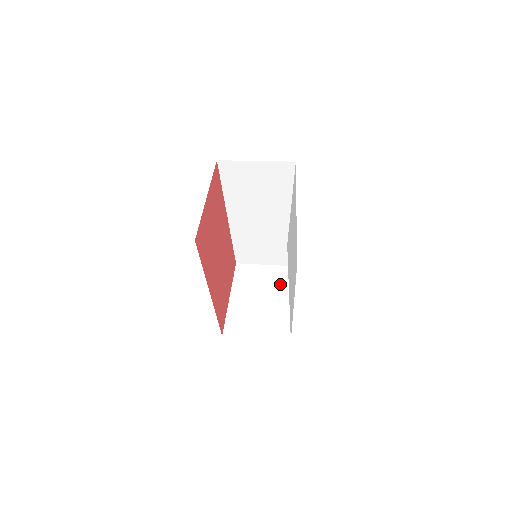
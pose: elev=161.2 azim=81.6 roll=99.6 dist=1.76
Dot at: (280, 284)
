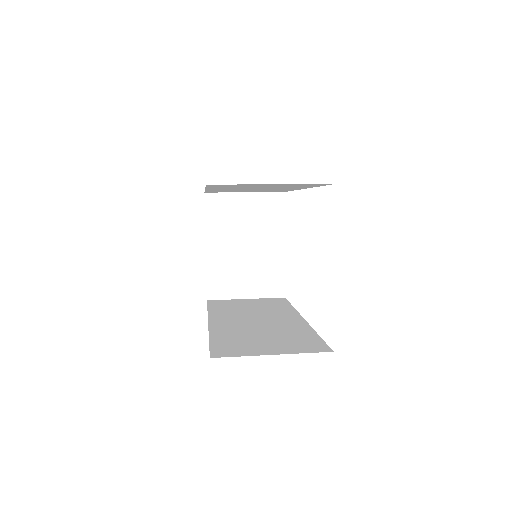
Dot at: (266, 222)
